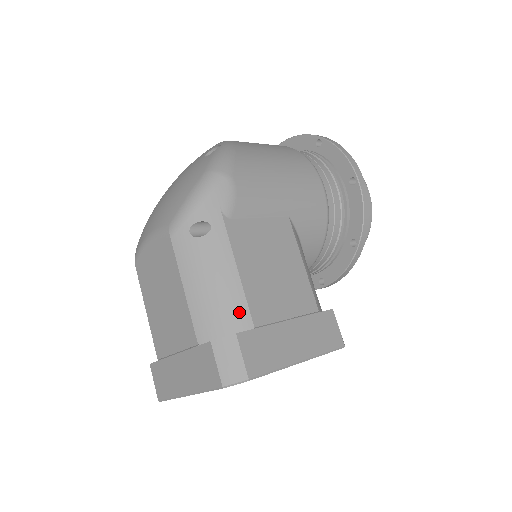
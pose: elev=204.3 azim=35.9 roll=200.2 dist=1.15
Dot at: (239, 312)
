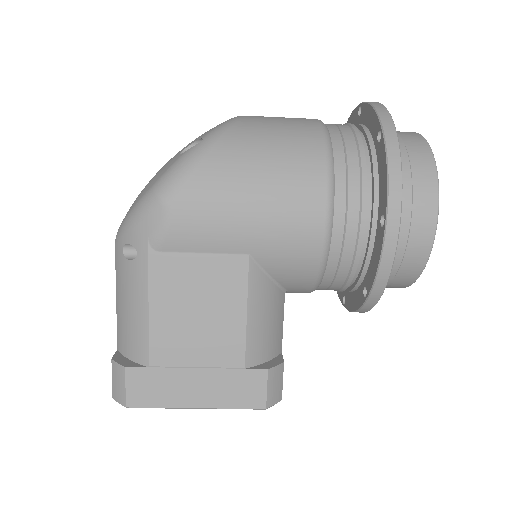
Dot at: (141, 346)
